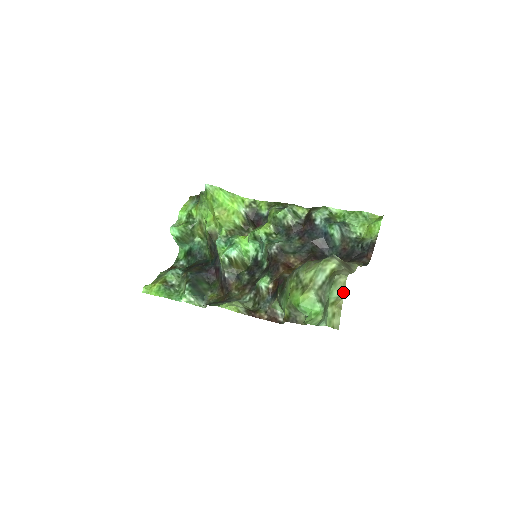
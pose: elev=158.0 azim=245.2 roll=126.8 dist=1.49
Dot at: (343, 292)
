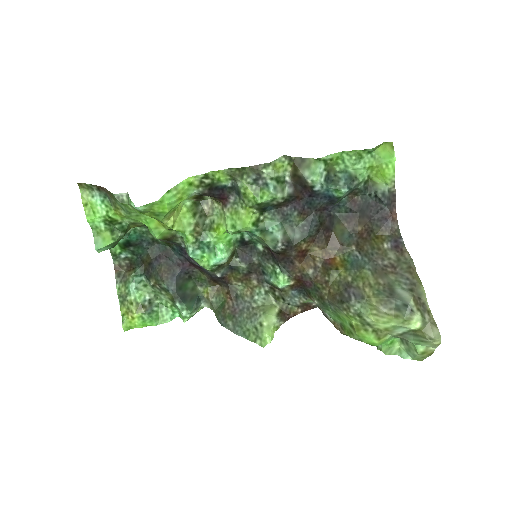
Dot at: (436, 347)
